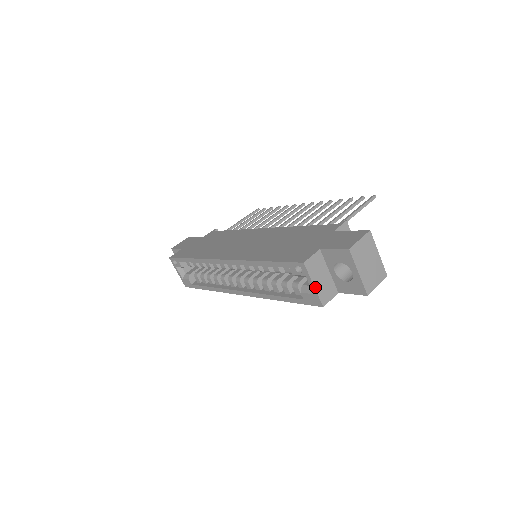
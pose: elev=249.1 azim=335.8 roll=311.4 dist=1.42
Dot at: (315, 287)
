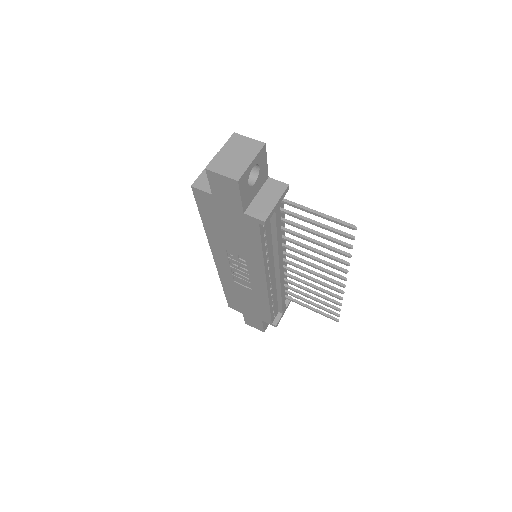
Dot at: (204, 171)
